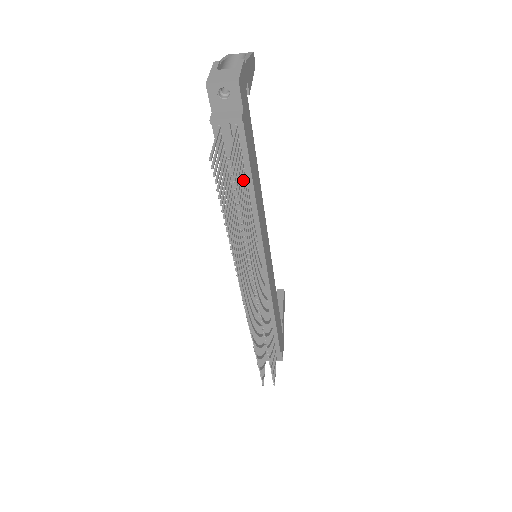
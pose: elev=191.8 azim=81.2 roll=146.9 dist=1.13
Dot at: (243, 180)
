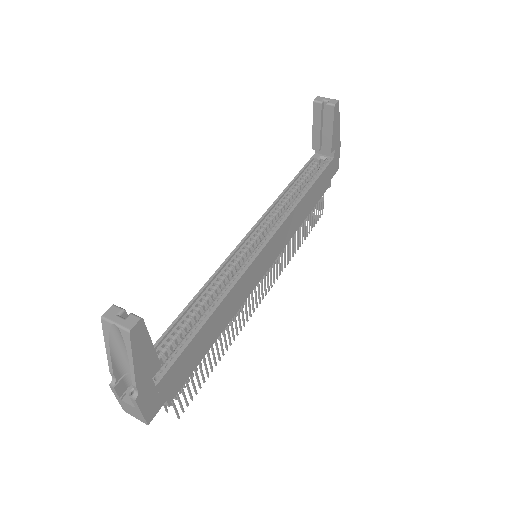
Dot at: (200, 365)
